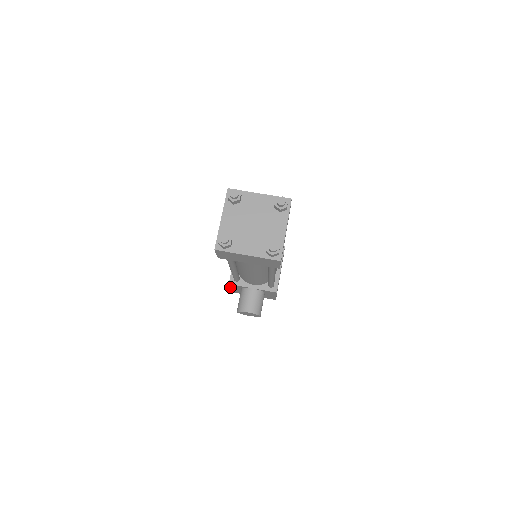
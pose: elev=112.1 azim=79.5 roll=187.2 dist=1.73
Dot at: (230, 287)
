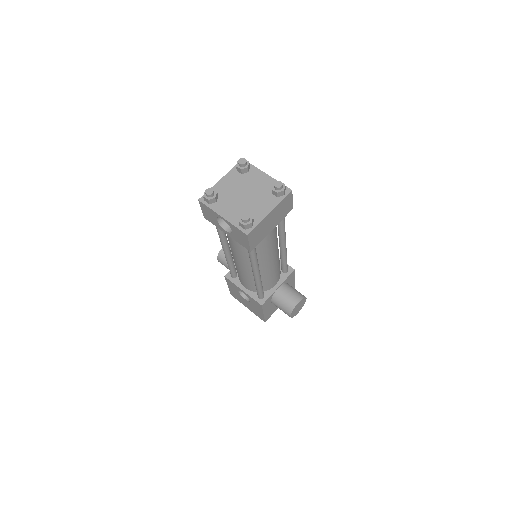
Dot at: (263, 312)
